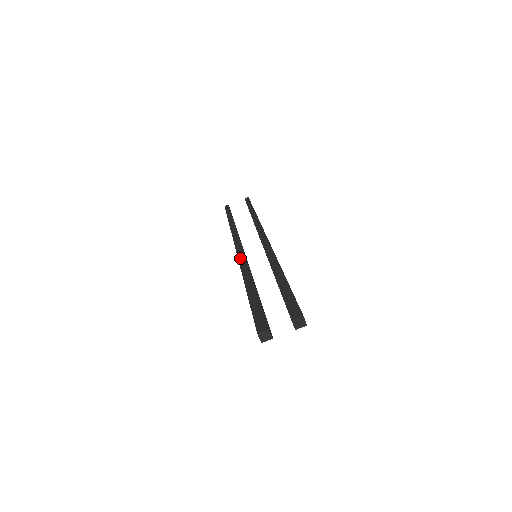
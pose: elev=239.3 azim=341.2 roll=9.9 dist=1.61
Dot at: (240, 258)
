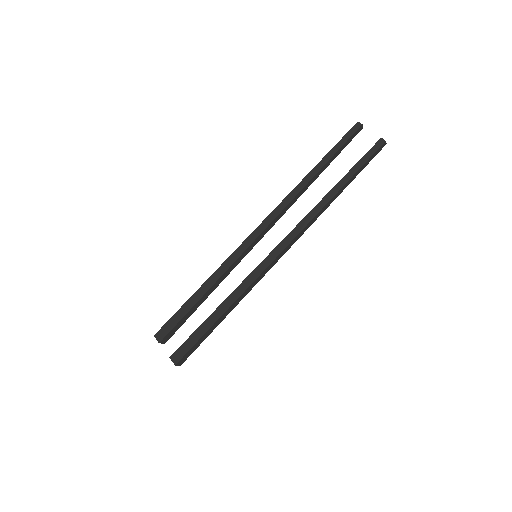
Dot at: (244, 244)
